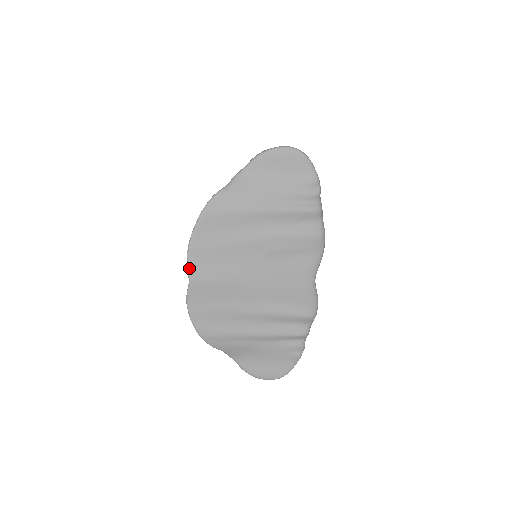
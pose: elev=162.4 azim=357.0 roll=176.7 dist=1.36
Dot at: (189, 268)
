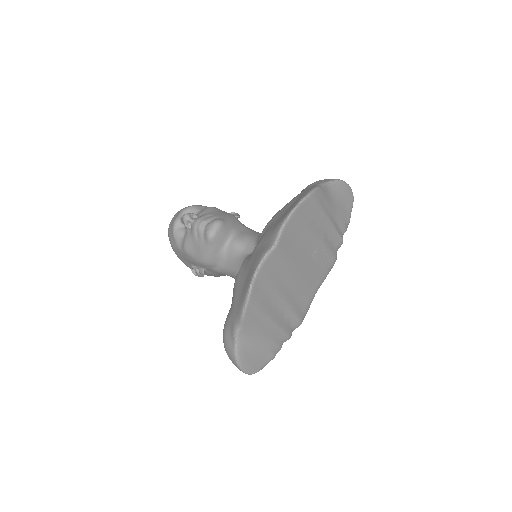
Dot at: (282, 233)
